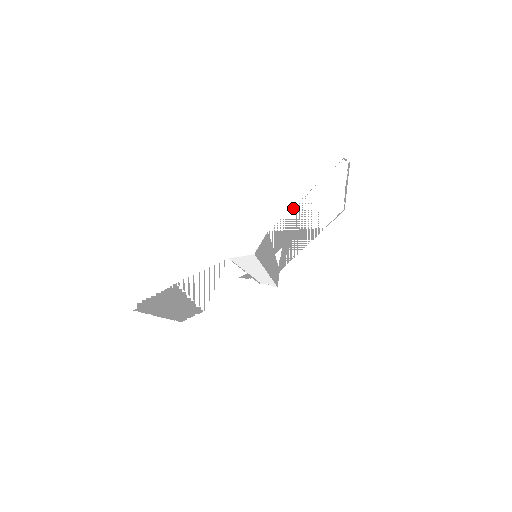
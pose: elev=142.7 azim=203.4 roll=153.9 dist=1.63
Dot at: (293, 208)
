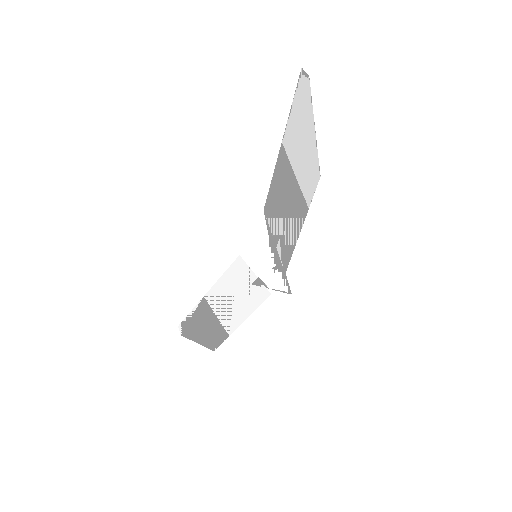
Dot at: (274, 173)
